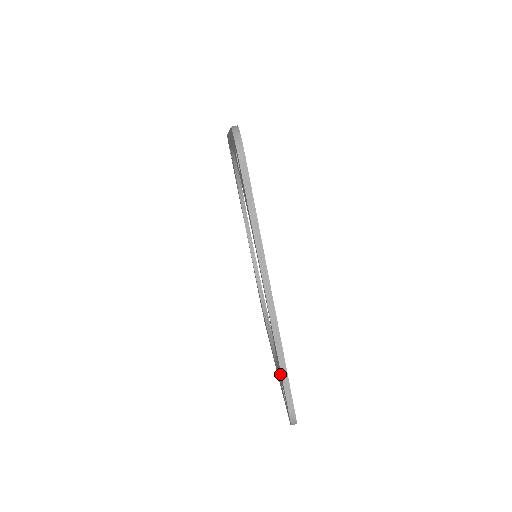
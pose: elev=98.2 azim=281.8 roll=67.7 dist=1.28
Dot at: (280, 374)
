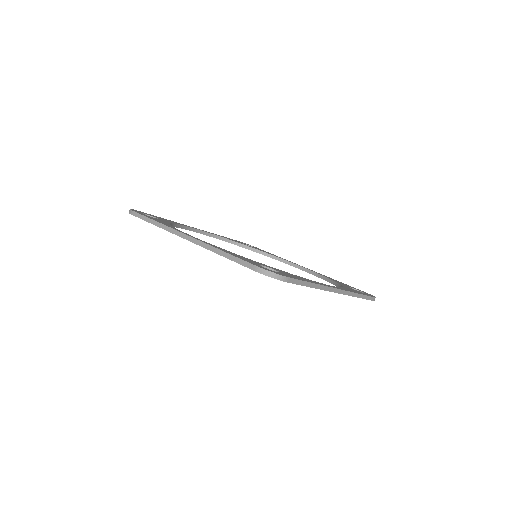
Dot at: occluded
